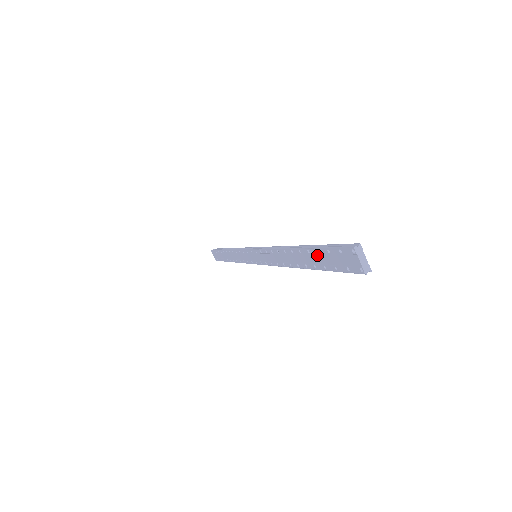
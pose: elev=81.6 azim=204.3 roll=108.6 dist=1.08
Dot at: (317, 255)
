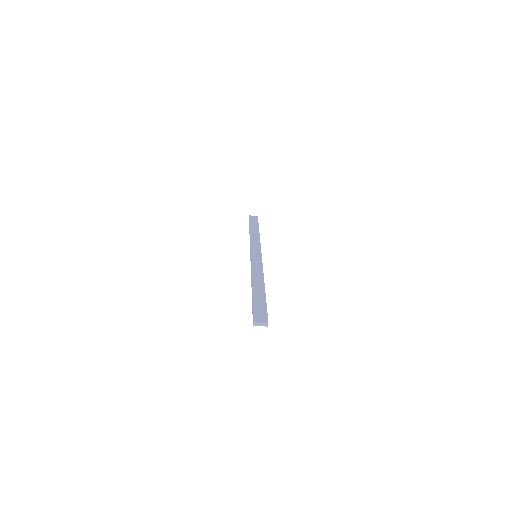
Dot at: occluded
